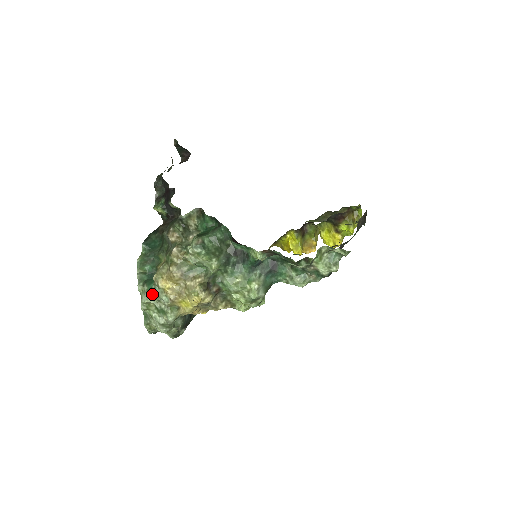
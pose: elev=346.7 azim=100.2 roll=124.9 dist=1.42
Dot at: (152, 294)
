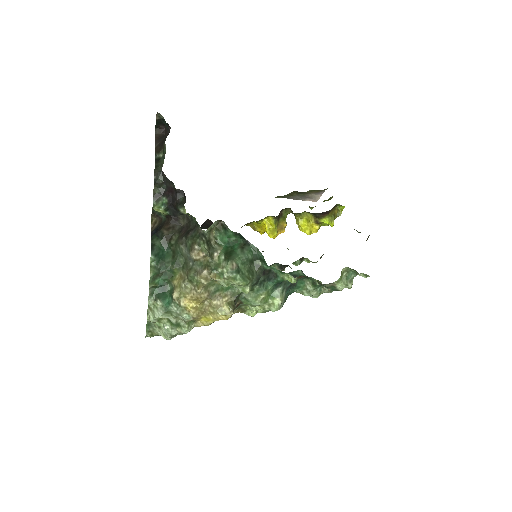
Dot at: (169, 311)
